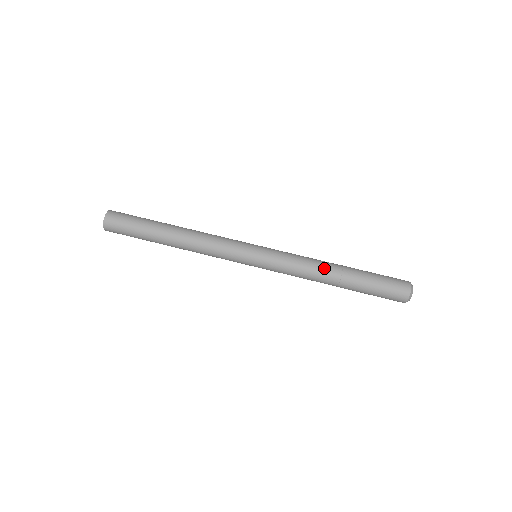
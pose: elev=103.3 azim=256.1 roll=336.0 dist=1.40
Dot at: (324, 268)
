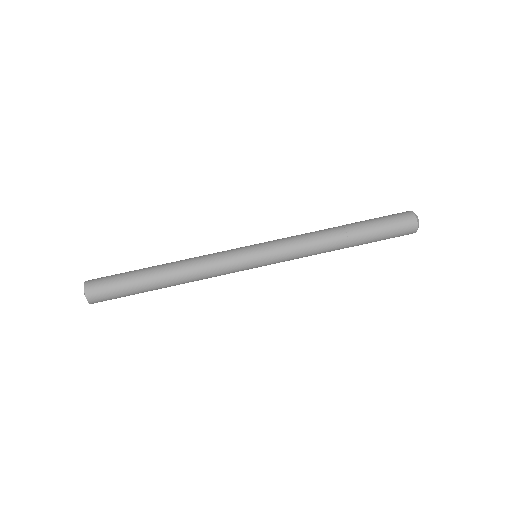
Dot at: (324, 230)
